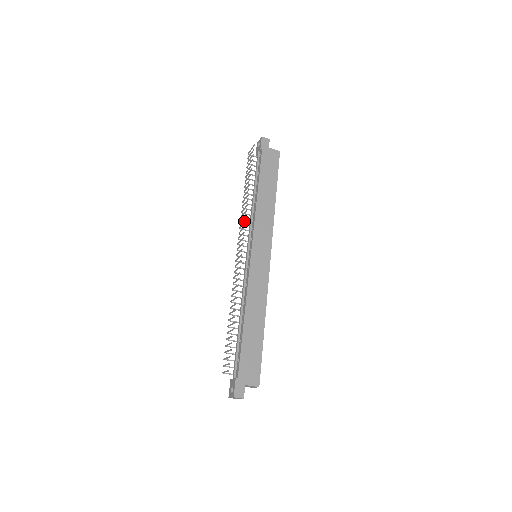
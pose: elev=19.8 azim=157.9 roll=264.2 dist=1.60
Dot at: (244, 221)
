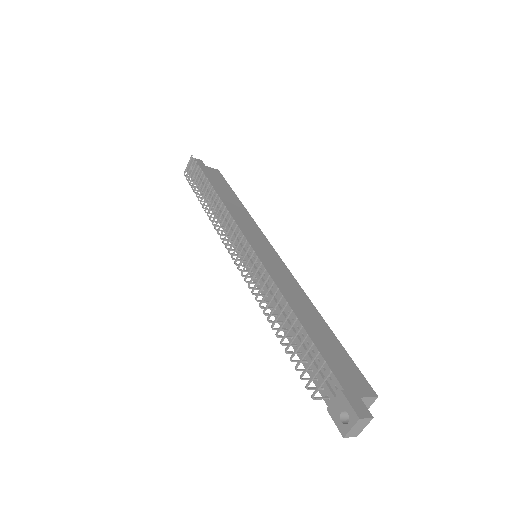
Dot at: occluded
